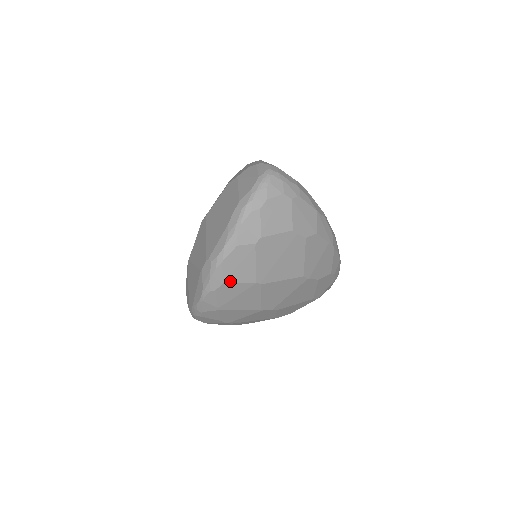
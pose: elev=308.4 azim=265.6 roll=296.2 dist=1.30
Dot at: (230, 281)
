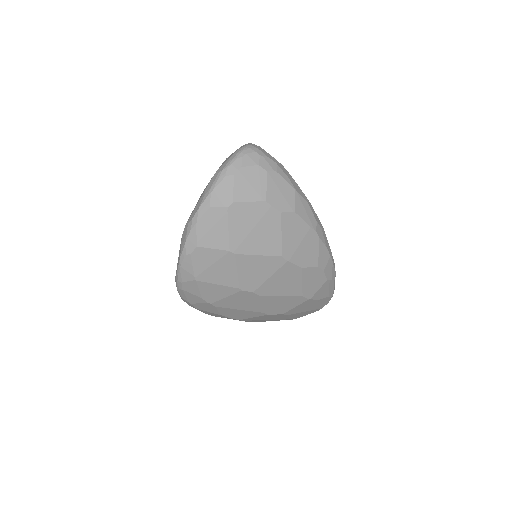
Dot at: (204, 245)
